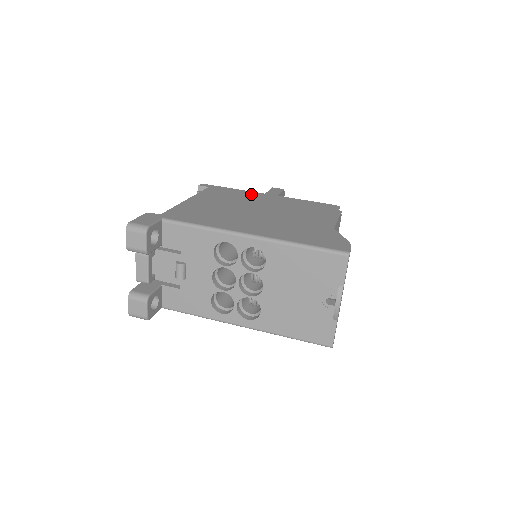
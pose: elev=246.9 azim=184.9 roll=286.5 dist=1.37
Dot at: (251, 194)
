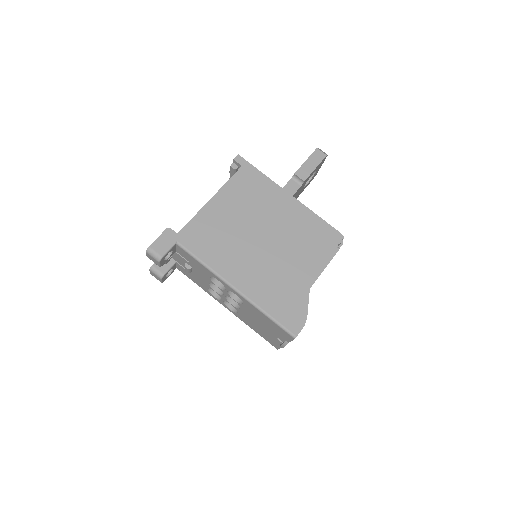
Dot at: (274, 193)
